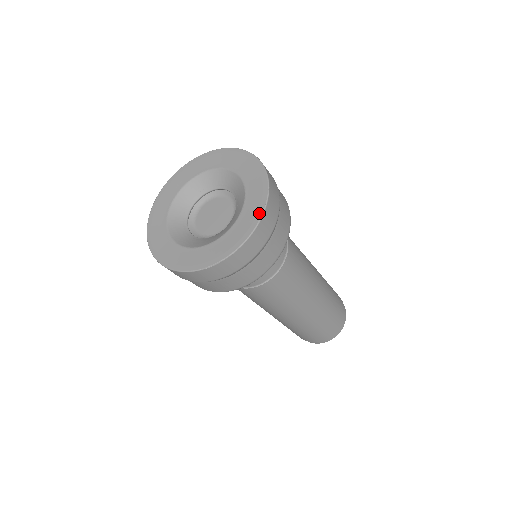
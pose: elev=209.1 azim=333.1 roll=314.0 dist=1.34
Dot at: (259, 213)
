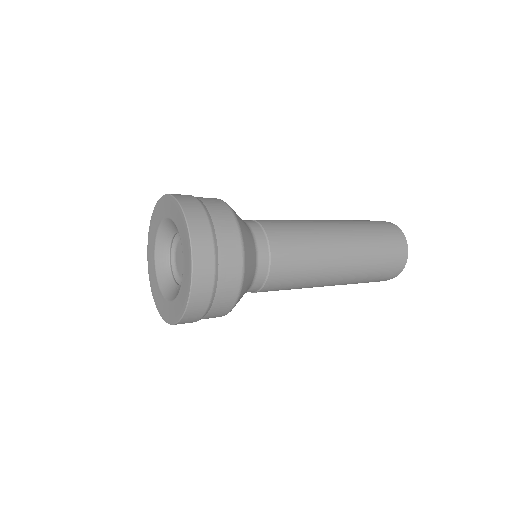
Dot at: (183, 308)
